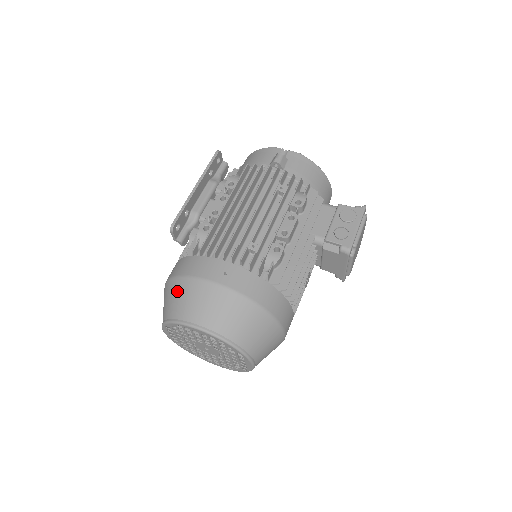
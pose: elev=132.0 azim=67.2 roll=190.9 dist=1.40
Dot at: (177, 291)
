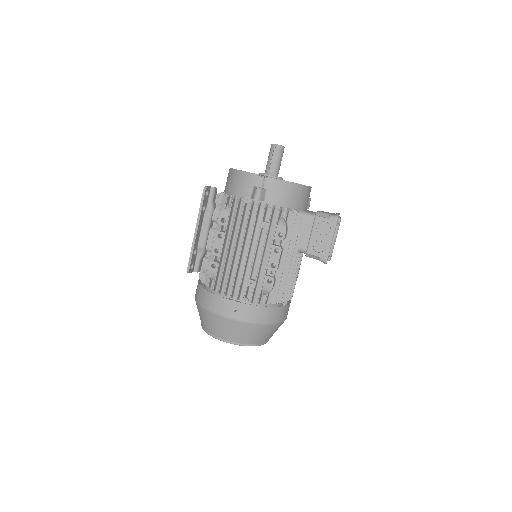
Dot at: (206, 317)
